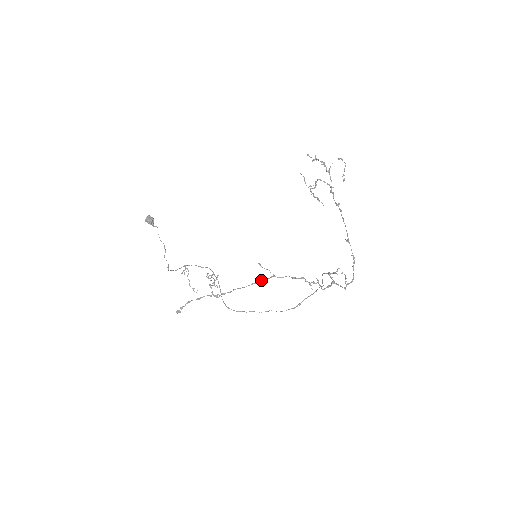
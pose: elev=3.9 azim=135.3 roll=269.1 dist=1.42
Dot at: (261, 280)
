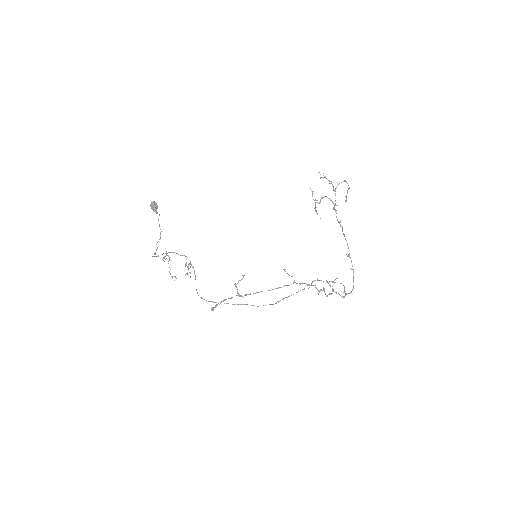
Dot at: (286, 285)
